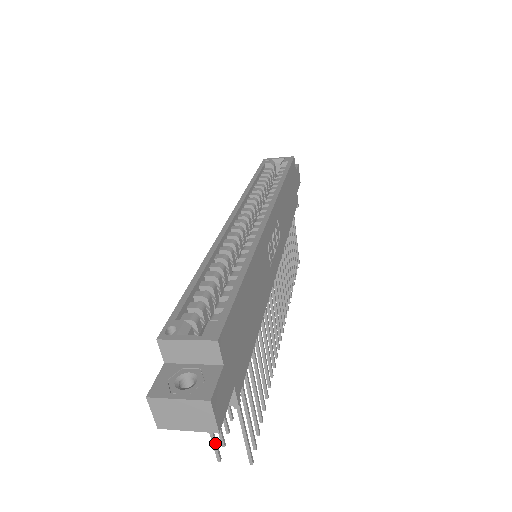
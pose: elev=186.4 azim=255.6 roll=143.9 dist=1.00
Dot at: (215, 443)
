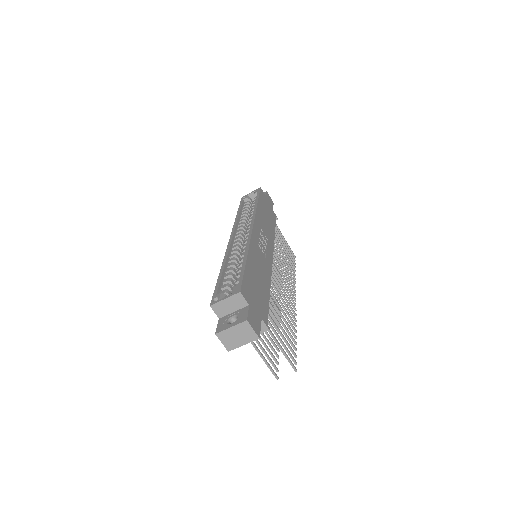
Dot at: (270, 367)
